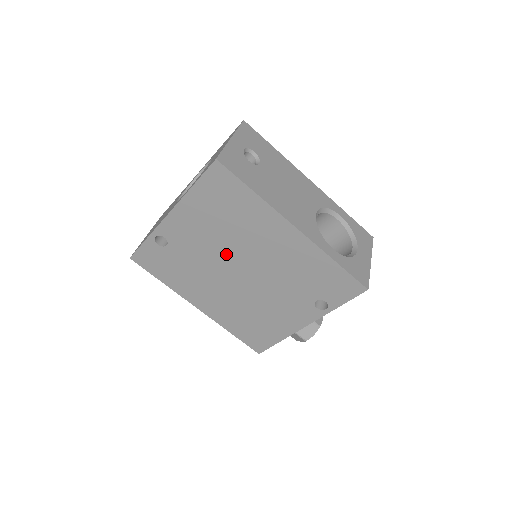
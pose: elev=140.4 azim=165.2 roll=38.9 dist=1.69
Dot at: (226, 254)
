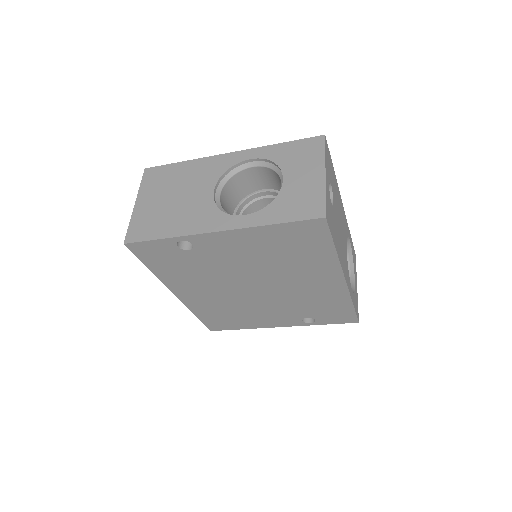
Dot at: (254, 274)
